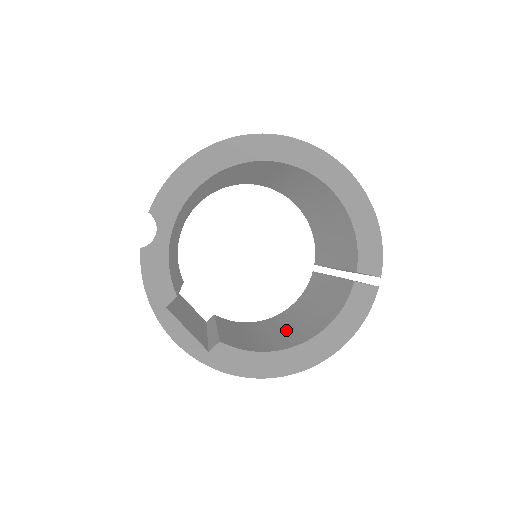
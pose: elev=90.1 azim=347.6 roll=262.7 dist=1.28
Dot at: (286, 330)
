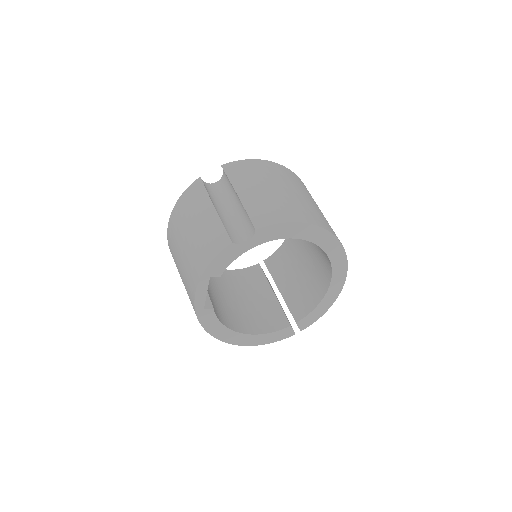
Dot at: (230, 302)
